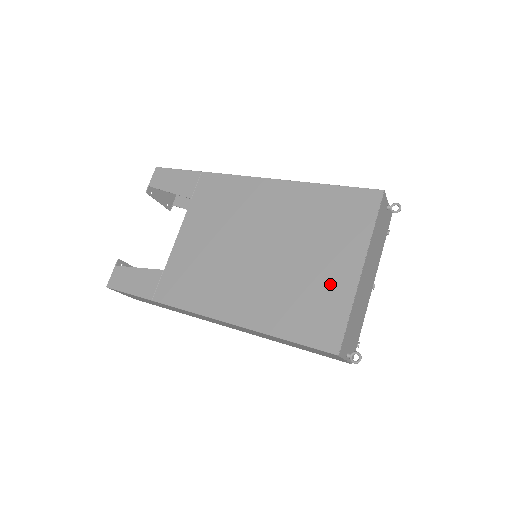
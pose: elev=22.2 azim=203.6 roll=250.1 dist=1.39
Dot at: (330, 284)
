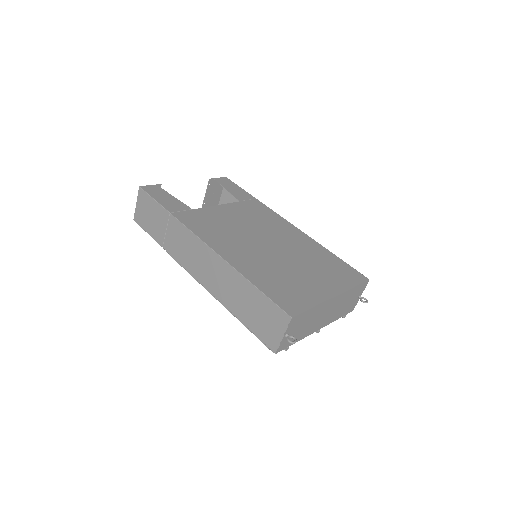
Dot at: (309, 288)
